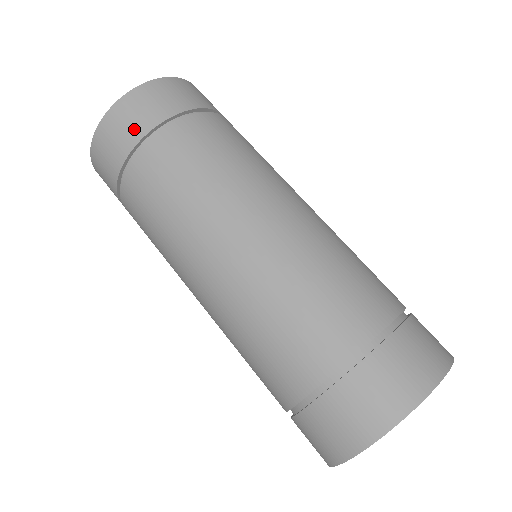
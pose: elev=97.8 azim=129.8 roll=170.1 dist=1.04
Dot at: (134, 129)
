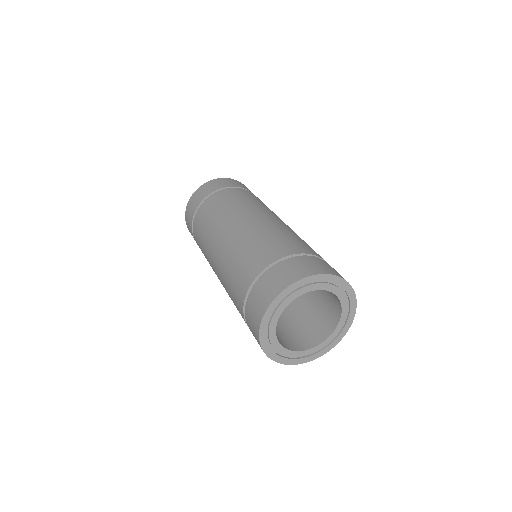
Dot at: (190, 228)
